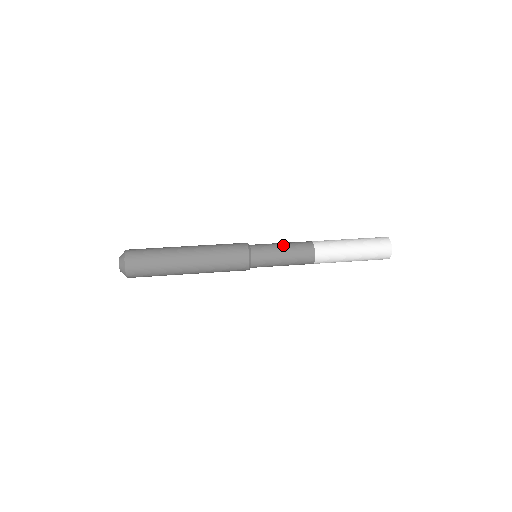
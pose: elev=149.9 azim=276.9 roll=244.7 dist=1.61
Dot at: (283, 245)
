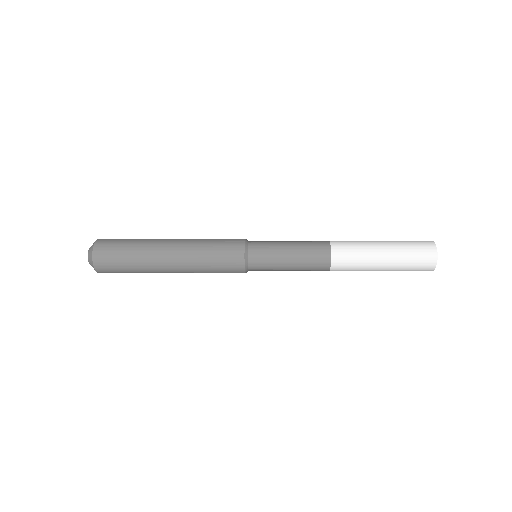
Dot at: (290, 244)
